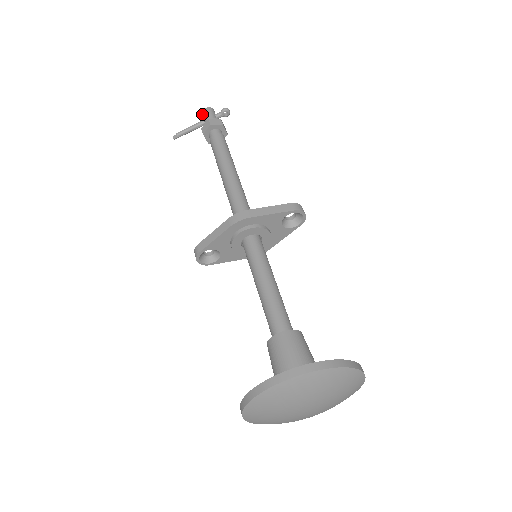
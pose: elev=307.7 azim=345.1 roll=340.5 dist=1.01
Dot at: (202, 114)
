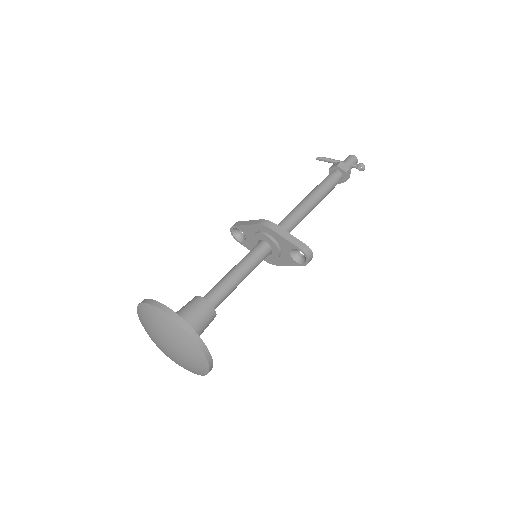
Dot at: (347, 157)
